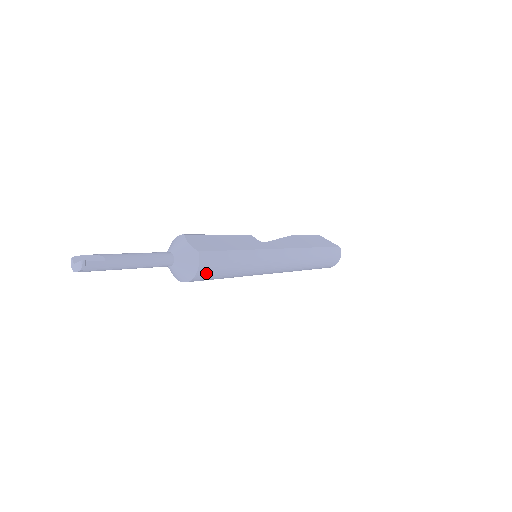
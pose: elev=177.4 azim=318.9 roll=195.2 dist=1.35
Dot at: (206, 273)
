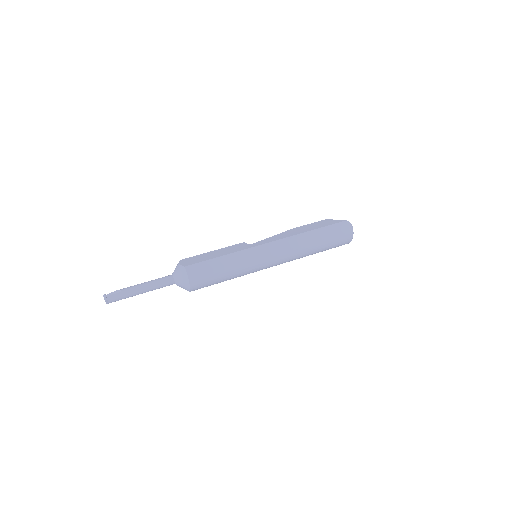
Dot at: (199, 279)
